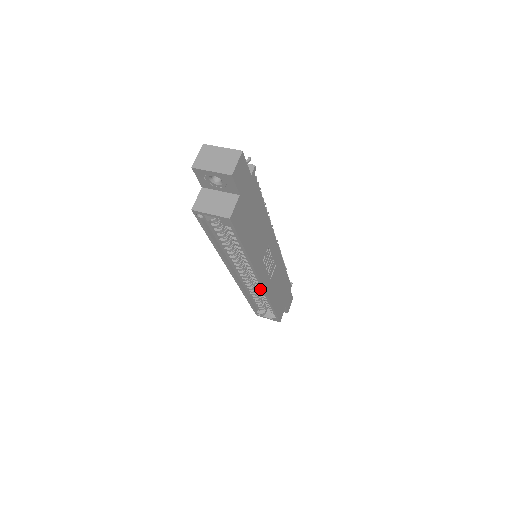
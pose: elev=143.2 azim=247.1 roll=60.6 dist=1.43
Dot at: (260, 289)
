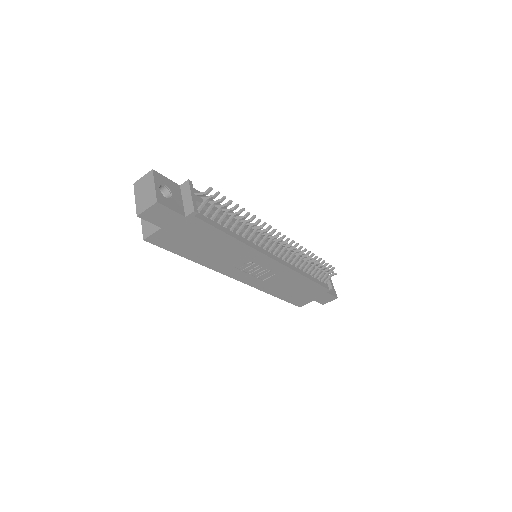
Dot at: occluded
